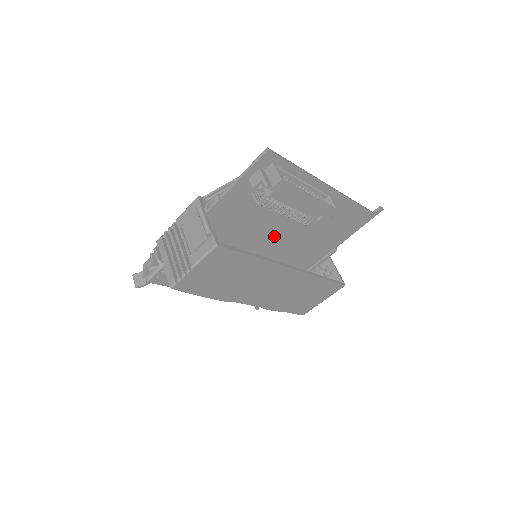
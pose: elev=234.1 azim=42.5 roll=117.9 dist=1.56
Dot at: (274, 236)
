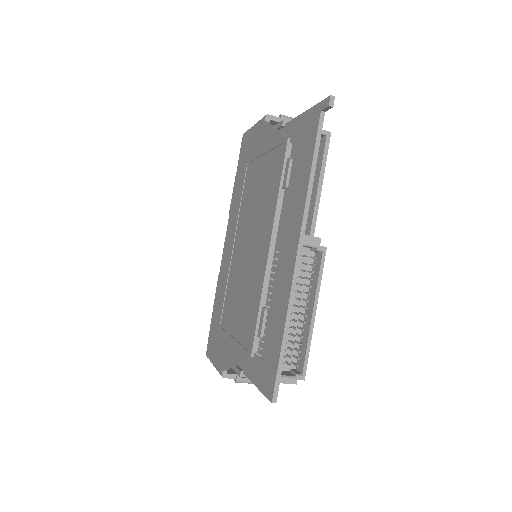
Dot at: occluded
